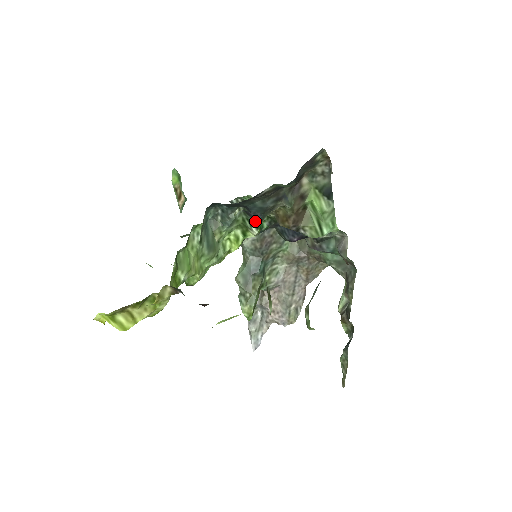
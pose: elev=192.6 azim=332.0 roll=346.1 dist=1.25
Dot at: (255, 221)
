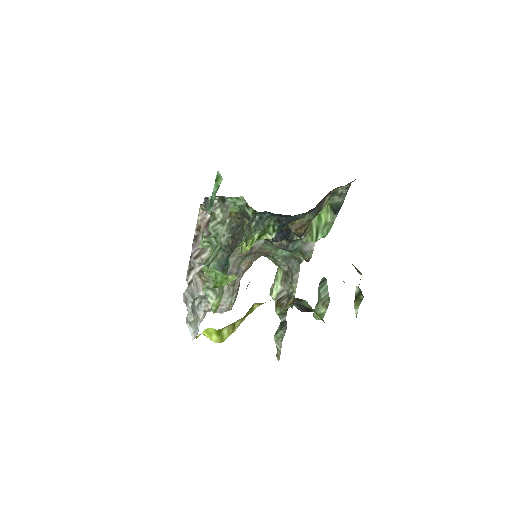
Dot at: (280, 228)
